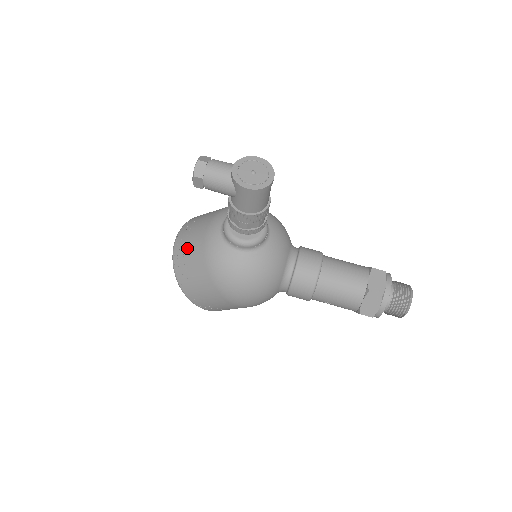
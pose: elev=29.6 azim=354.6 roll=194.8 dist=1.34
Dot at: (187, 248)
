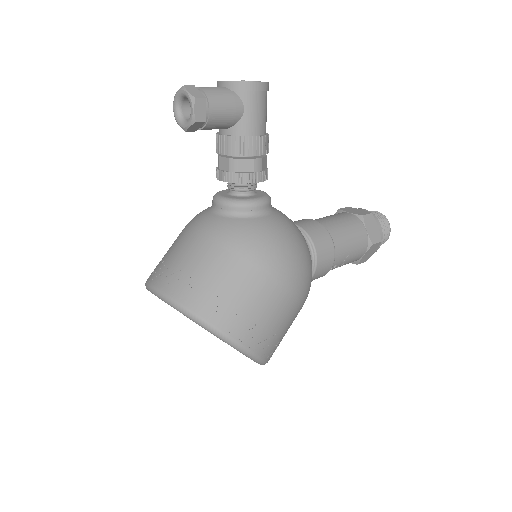
Dot at: (196, 272)
